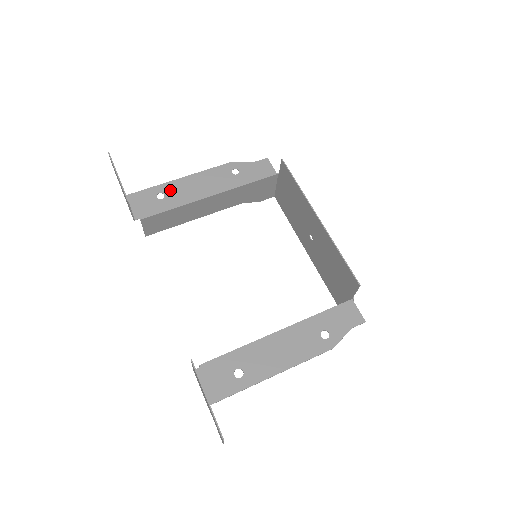
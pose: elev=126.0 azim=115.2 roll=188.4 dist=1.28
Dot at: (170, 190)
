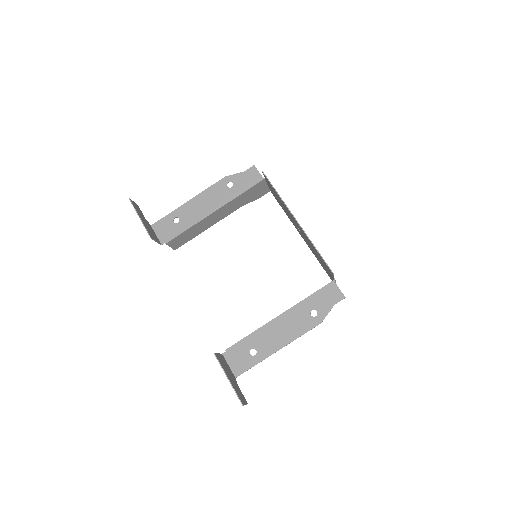
Dot at: (182, 213)
